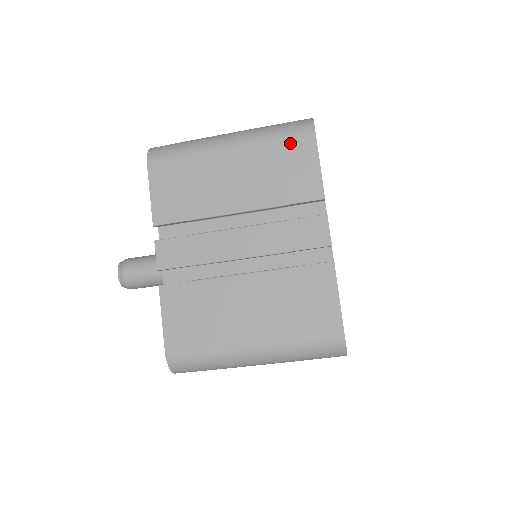
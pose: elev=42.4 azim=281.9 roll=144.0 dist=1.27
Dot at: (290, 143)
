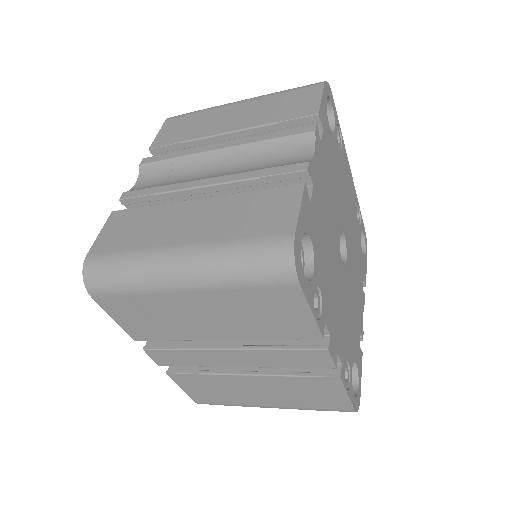
Dot at: (266, 293)
